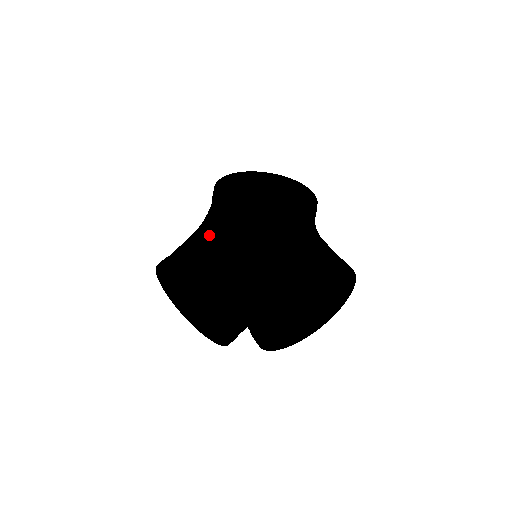
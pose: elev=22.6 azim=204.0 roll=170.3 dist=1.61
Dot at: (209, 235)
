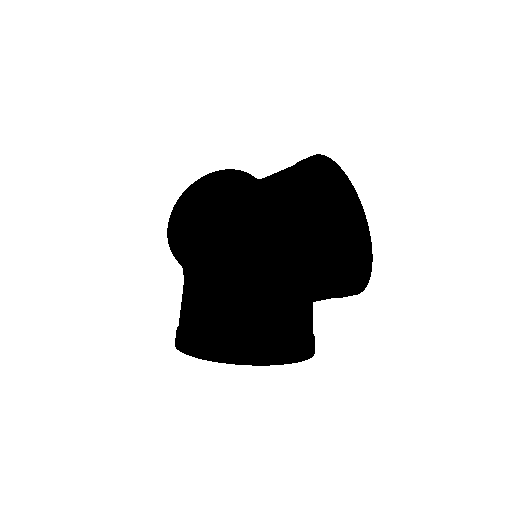
Dot at: (194, 256)
